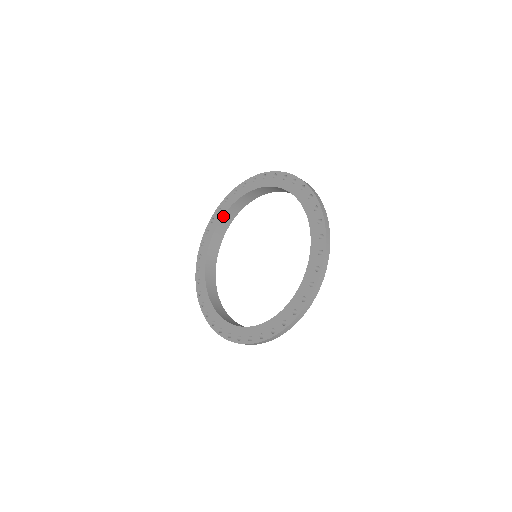
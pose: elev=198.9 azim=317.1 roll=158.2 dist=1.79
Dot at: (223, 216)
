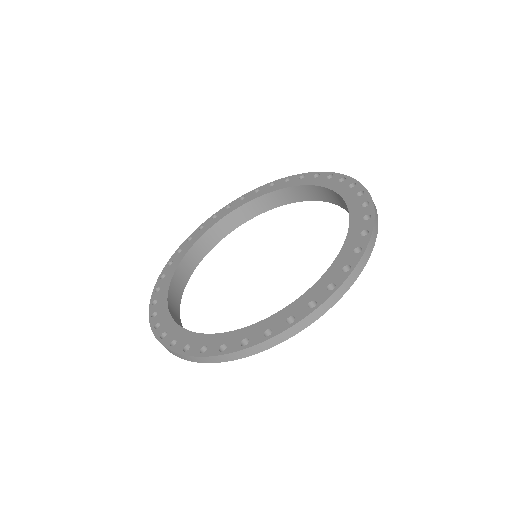
Dot at: (167, 297)
